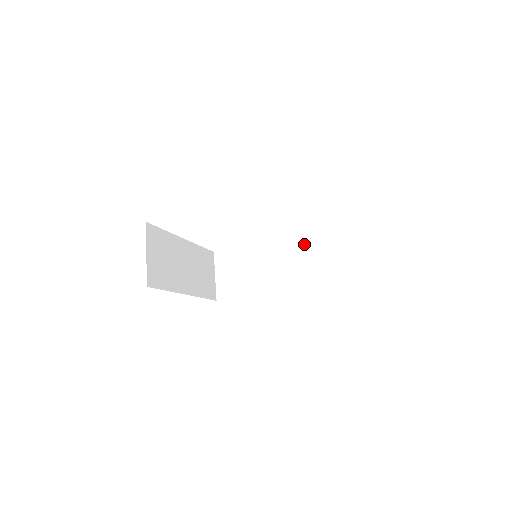
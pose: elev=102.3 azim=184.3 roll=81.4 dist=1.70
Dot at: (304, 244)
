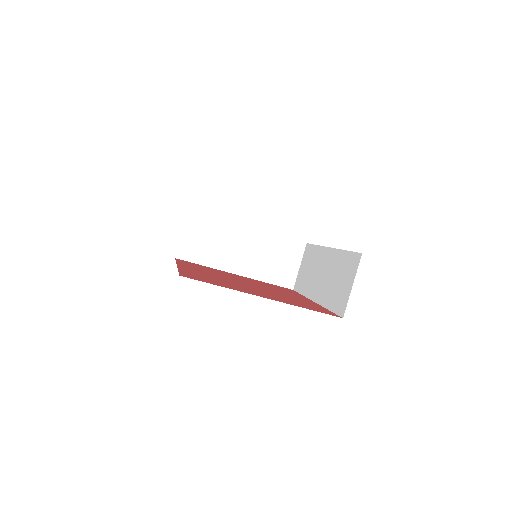
Dot at: (340, 257)
